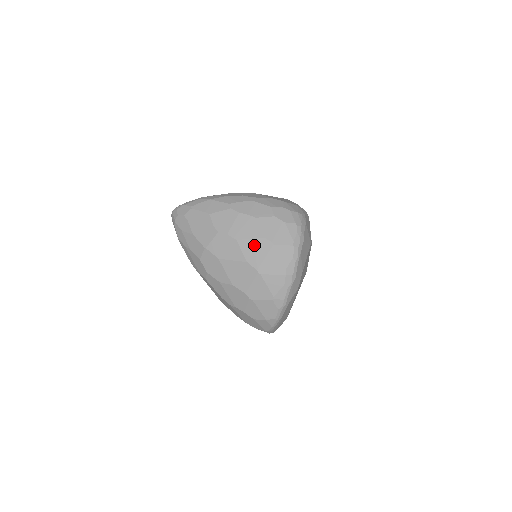
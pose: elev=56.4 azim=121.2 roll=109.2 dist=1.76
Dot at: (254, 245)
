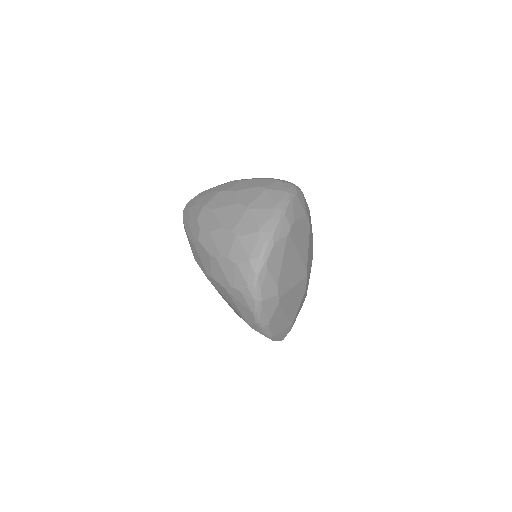
Dot at: (248, 192)
